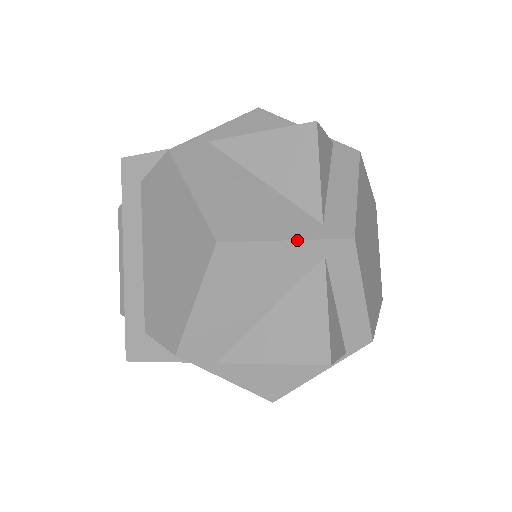
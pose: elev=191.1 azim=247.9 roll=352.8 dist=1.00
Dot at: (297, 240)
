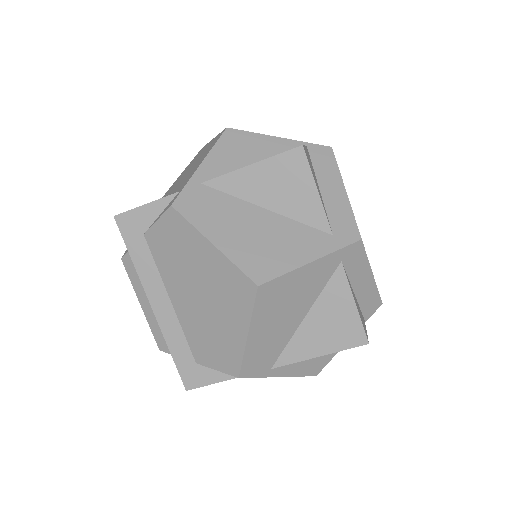
Dot at: (319, 258)
